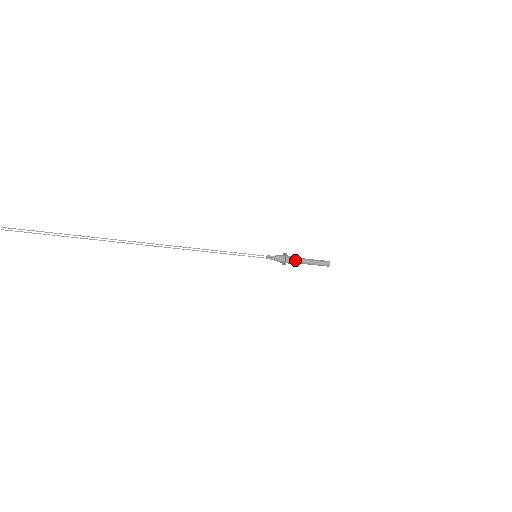
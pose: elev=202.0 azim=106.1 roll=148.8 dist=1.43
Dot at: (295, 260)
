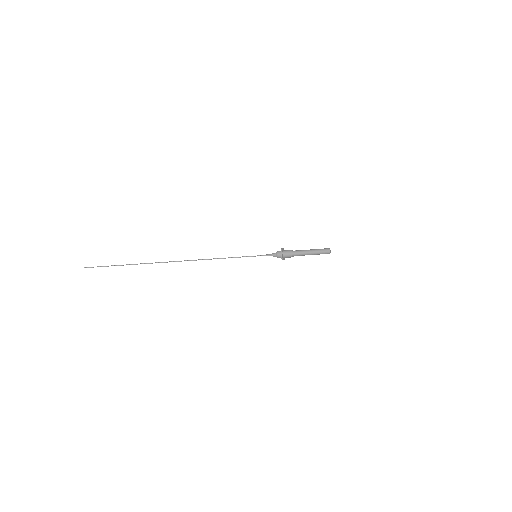
Dot at: occluded
